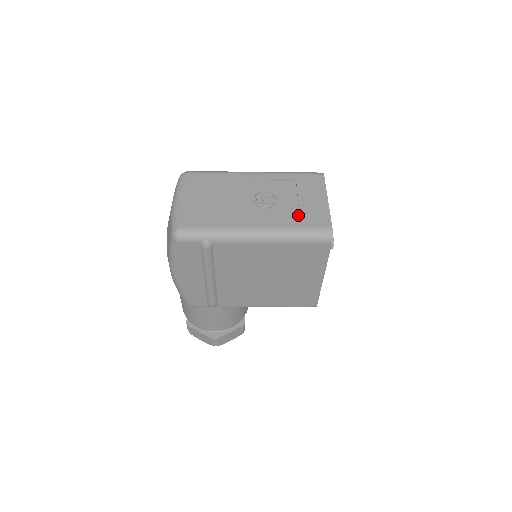
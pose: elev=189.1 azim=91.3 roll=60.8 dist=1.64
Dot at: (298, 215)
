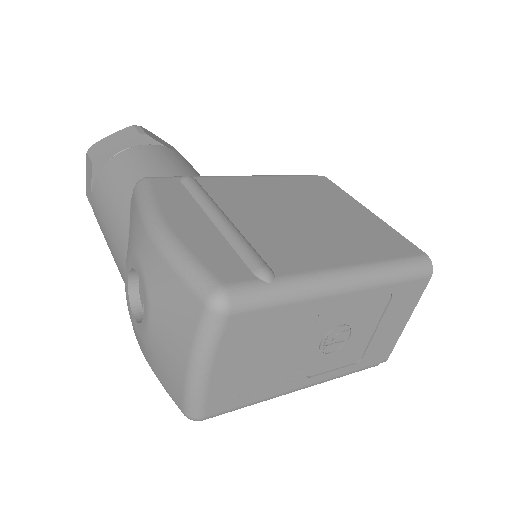
Dot at: (363, 352)
